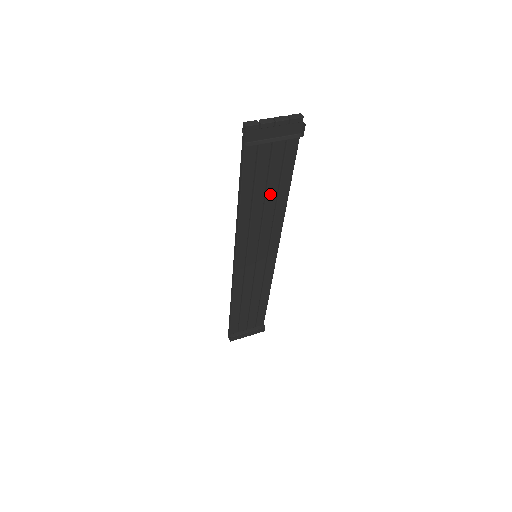
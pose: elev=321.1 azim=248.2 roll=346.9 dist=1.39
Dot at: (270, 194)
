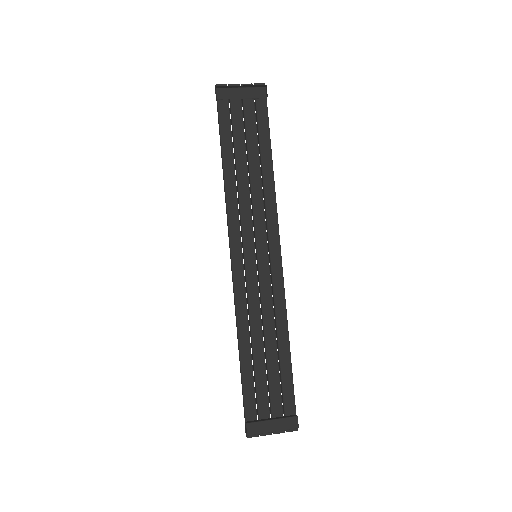
Dot at: (253, 162)
